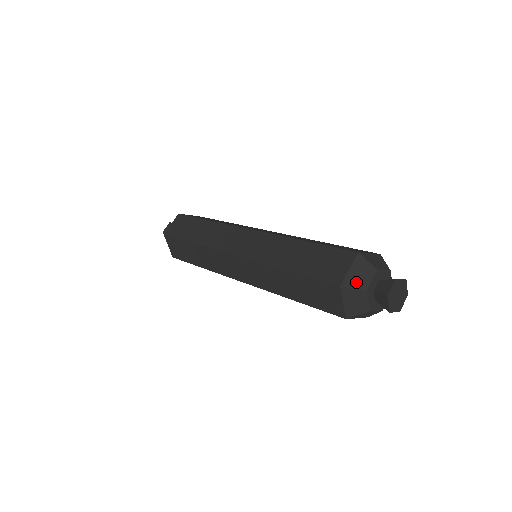
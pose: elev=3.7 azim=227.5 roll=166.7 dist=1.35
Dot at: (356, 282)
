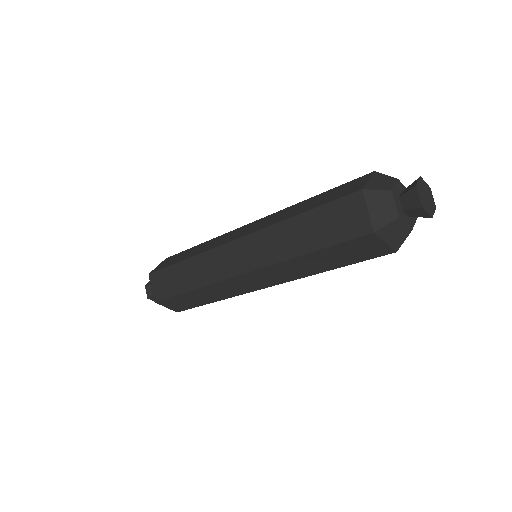
Dot at: (378, 186)
